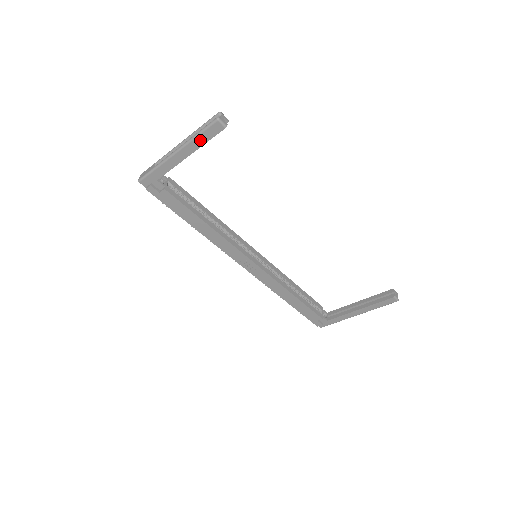
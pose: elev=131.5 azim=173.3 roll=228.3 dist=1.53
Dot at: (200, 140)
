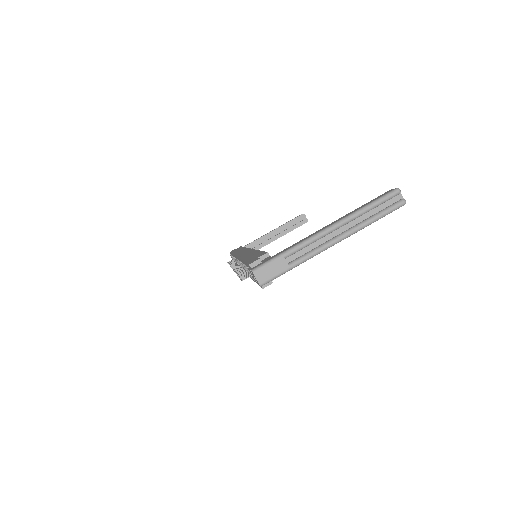
Dot at: (369, 224)
